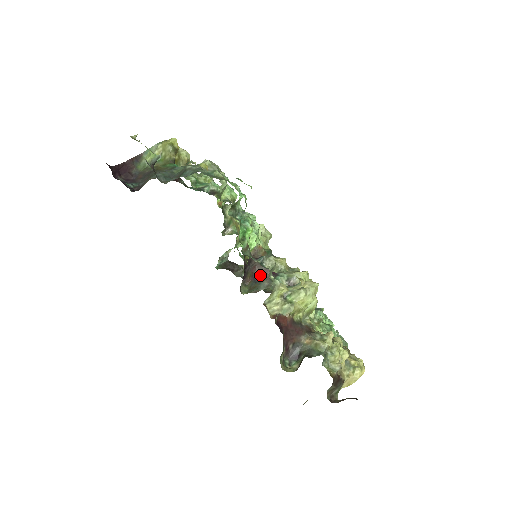
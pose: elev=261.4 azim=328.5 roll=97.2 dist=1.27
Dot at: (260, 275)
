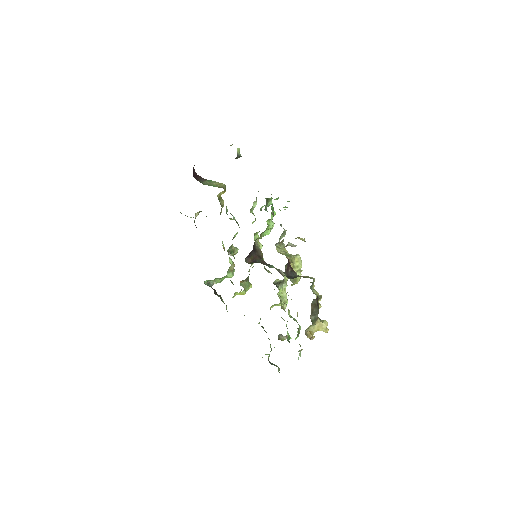
Dot at: (259, 261)
